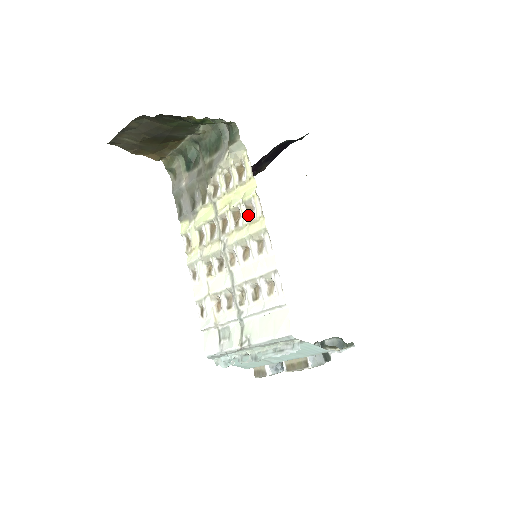
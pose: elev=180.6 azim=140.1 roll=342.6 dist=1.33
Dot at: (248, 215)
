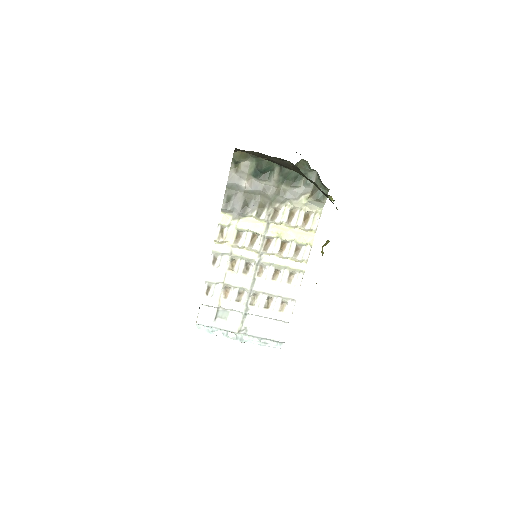
Dot at: (295, 253)
